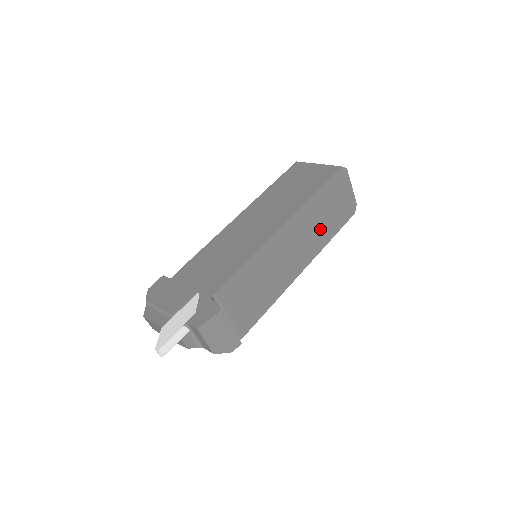
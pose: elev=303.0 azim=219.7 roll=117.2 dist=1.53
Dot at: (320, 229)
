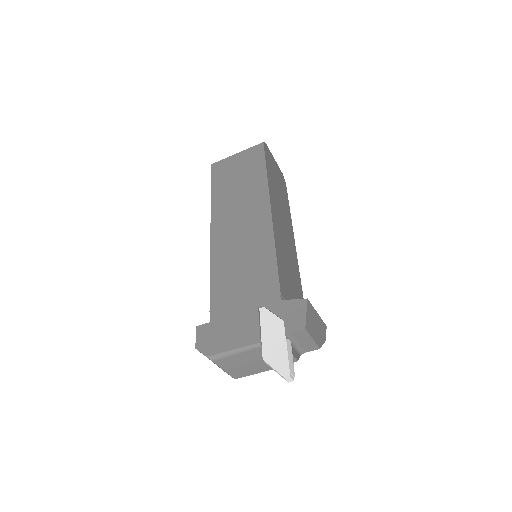
Dot at: (283, 204)
